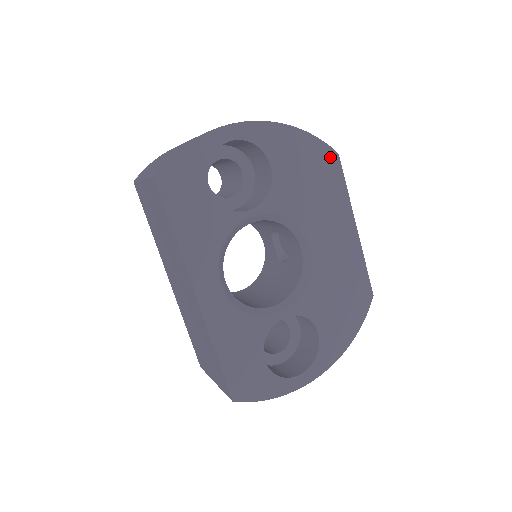
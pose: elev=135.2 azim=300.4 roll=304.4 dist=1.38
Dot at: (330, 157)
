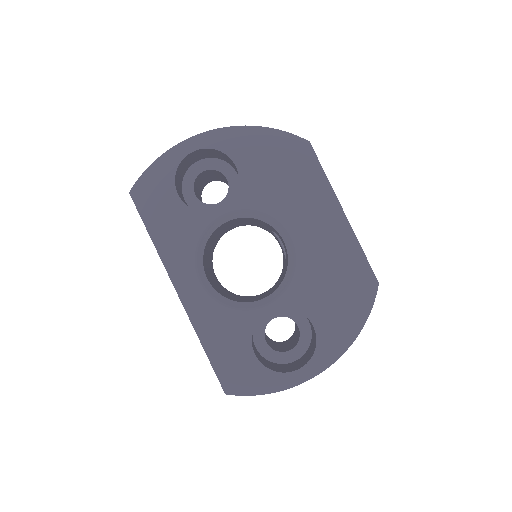
Dot at: (300, 147)
